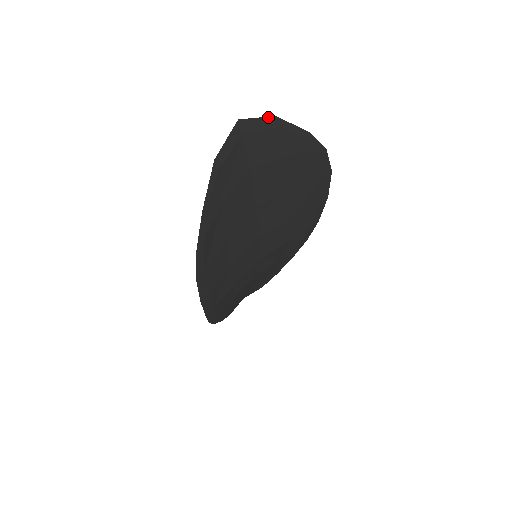
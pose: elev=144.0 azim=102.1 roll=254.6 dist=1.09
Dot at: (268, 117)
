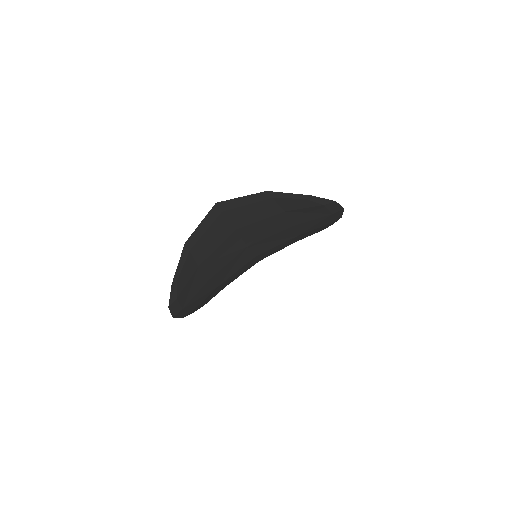
Dot at: (256, 193)
